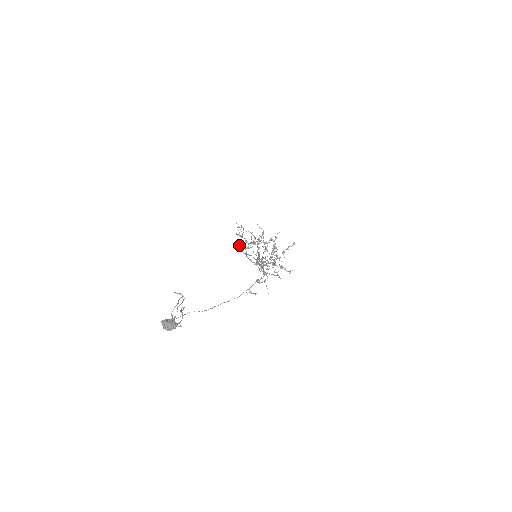
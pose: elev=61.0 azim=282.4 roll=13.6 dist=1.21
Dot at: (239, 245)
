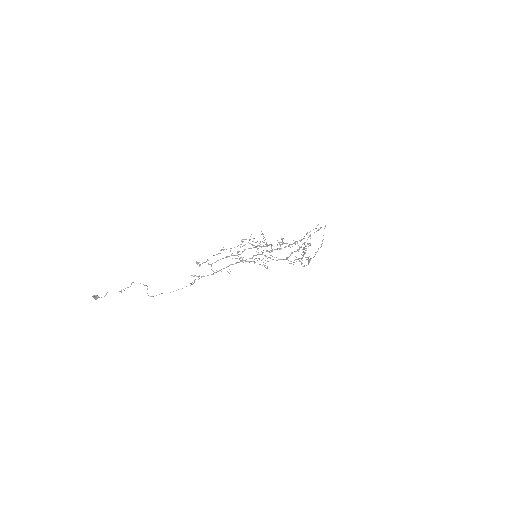
Dot at: (271, 247)
